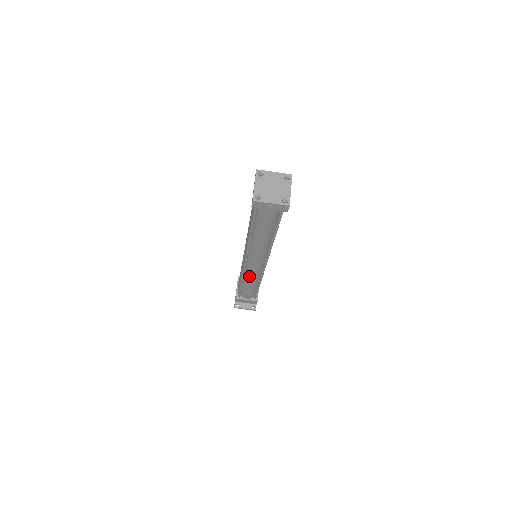
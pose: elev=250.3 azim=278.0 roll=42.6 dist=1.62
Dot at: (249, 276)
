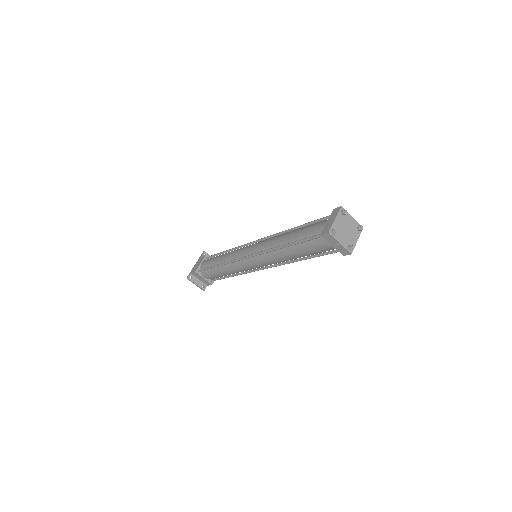
Dot at: (234, 267)
